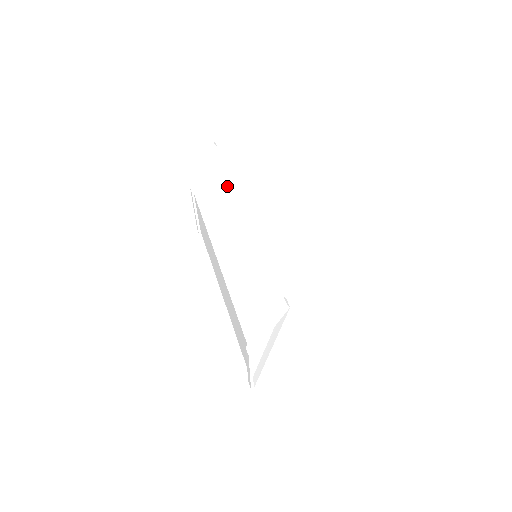
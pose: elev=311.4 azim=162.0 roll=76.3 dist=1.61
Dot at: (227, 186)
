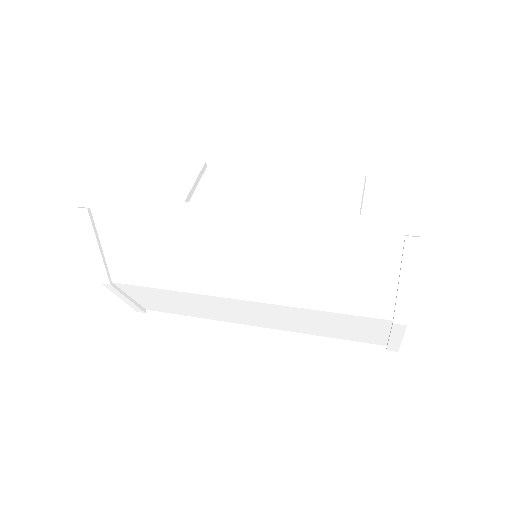
Dot at: (165, 227)
